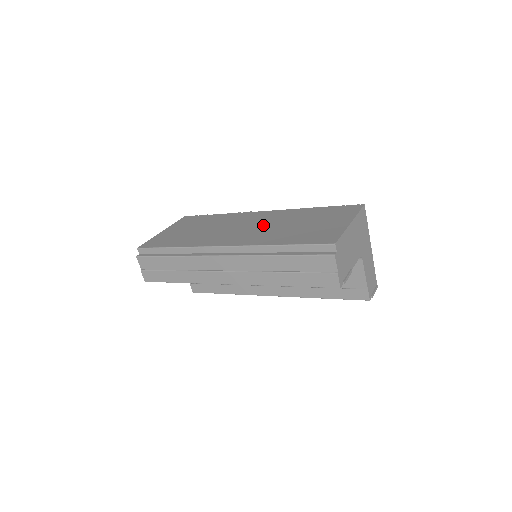
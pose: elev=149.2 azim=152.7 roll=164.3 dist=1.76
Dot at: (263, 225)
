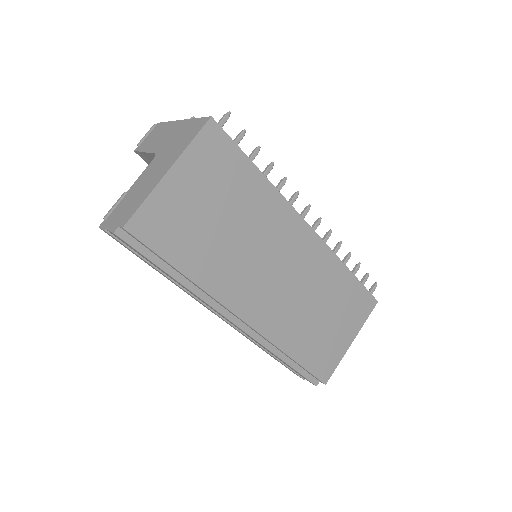
Dot at: (296, 285)
